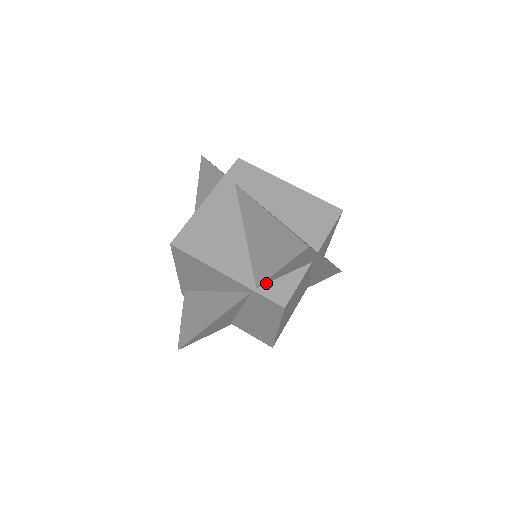
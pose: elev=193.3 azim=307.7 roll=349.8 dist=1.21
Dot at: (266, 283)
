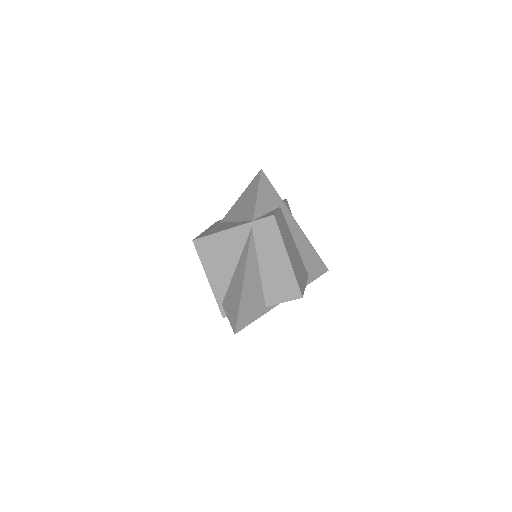
Dot at: (258, 218)
